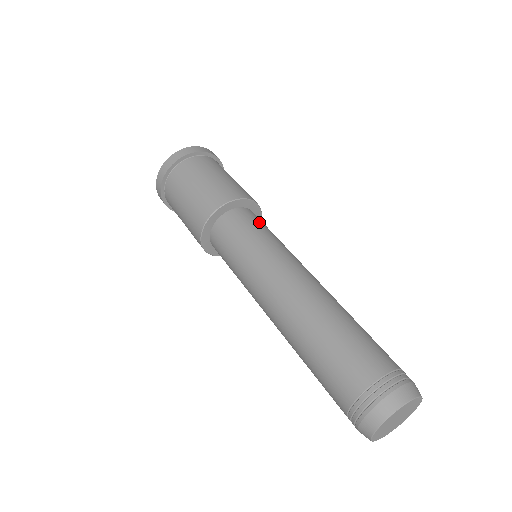
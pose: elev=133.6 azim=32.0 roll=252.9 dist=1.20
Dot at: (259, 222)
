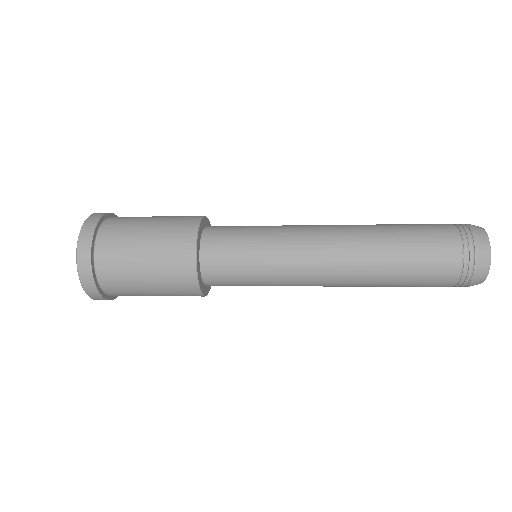
Dot at: occluded
